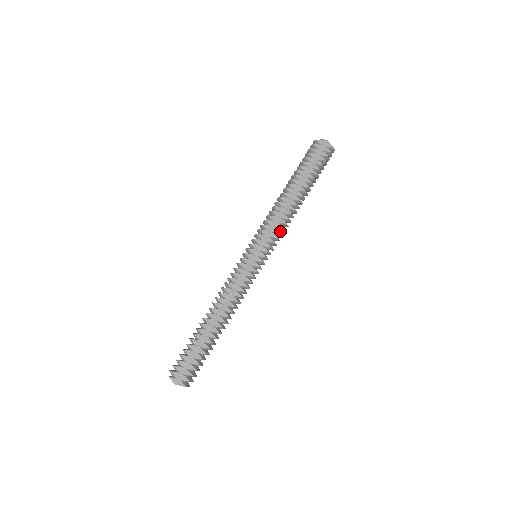
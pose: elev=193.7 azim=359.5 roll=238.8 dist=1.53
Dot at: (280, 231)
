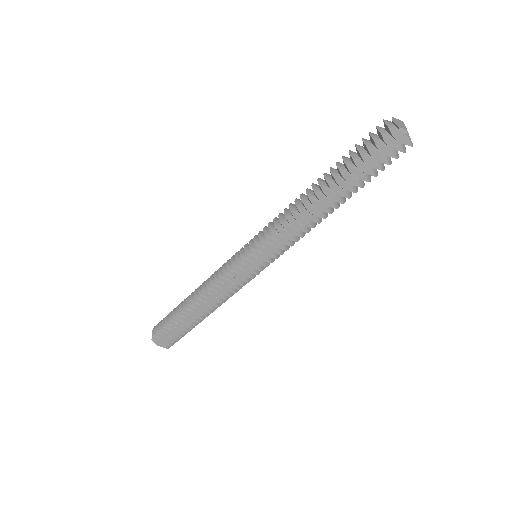
Dot at: occluded
